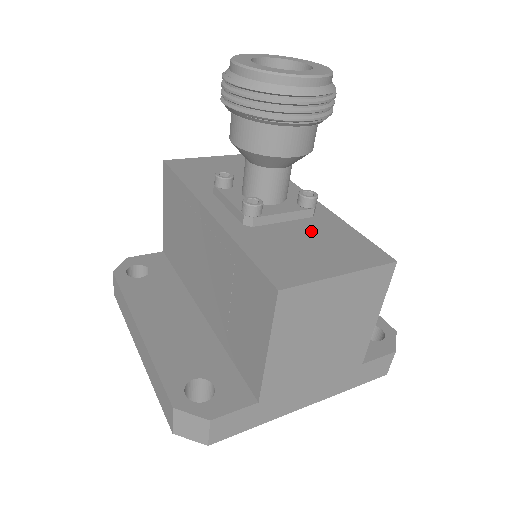
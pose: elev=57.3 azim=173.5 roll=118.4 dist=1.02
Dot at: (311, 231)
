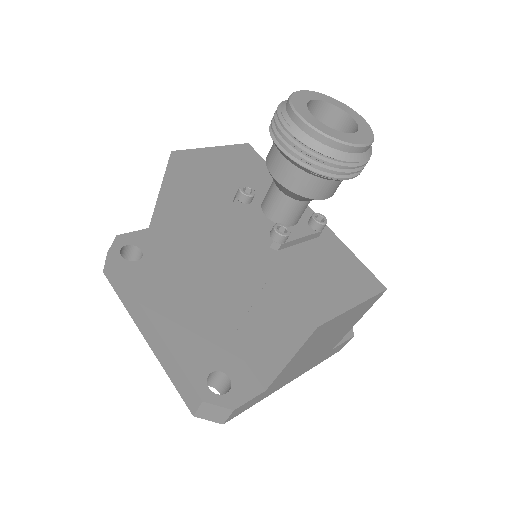
Dot at: (322, 255)
